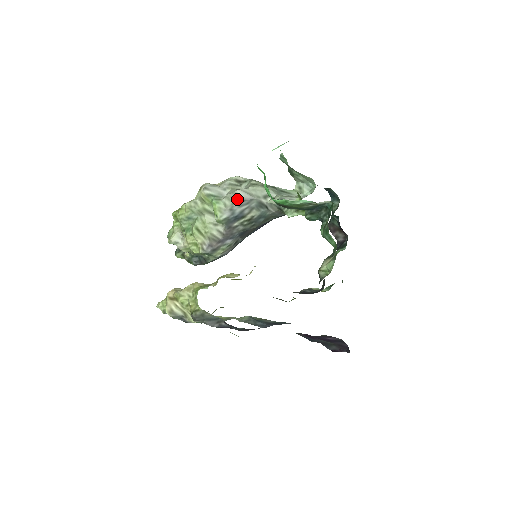
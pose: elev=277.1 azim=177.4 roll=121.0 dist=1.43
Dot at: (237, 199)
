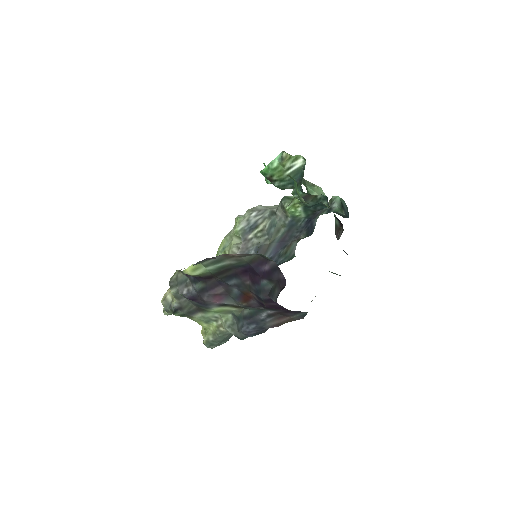
Dot at: (254, 211)
